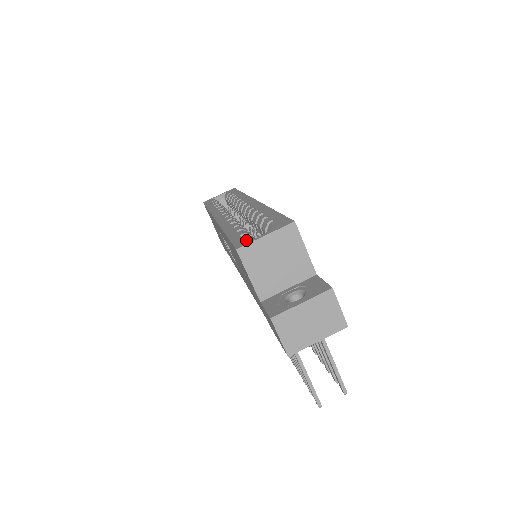
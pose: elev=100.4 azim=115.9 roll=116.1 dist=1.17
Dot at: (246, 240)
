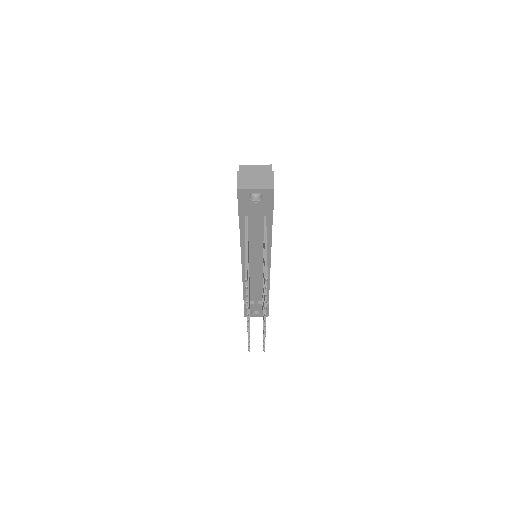
Dot at: occluded
